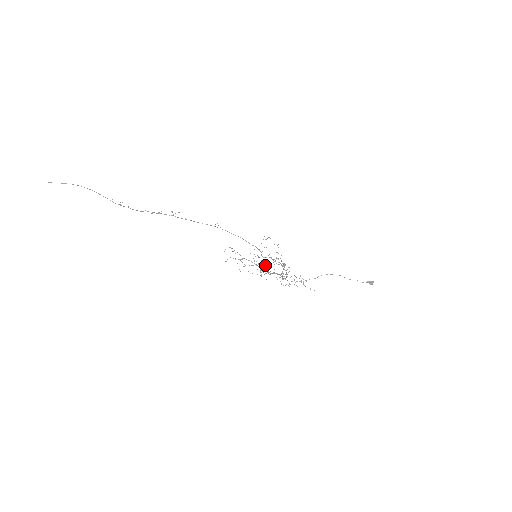
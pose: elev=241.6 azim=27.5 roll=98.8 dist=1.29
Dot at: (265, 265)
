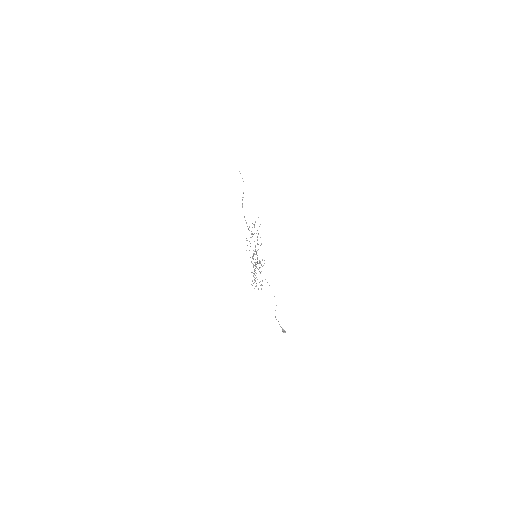
Dot at: occluded
